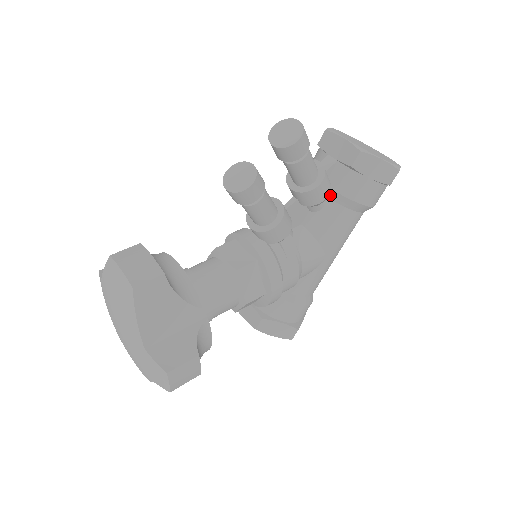
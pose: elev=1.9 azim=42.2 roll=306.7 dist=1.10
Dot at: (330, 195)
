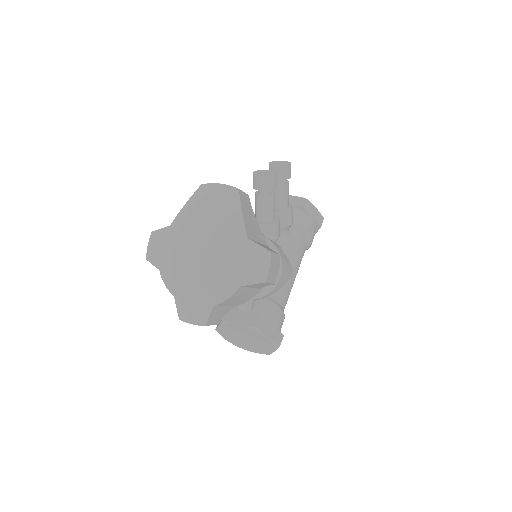
Dot at: (291, 227)
